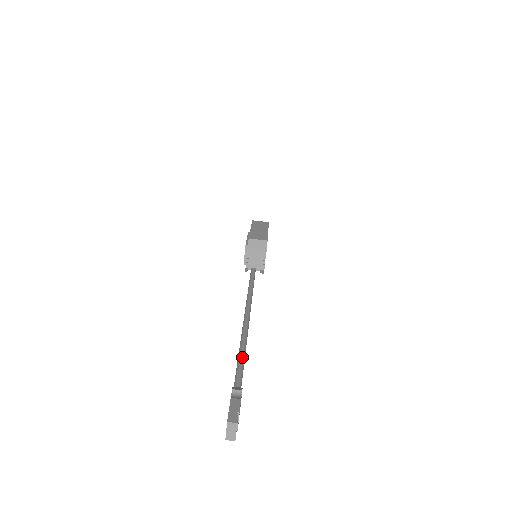
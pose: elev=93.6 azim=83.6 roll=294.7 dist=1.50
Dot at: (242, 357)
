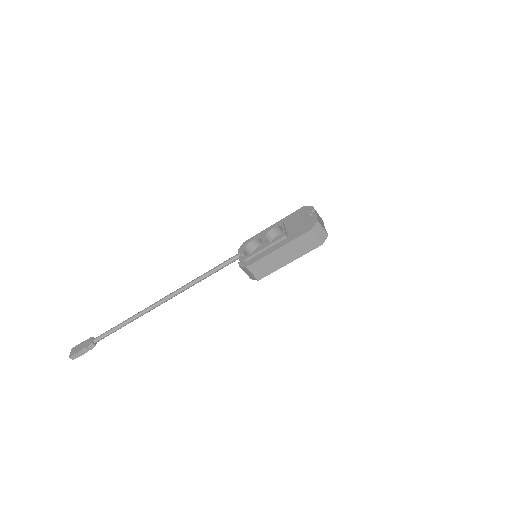
Dot at: occluded
